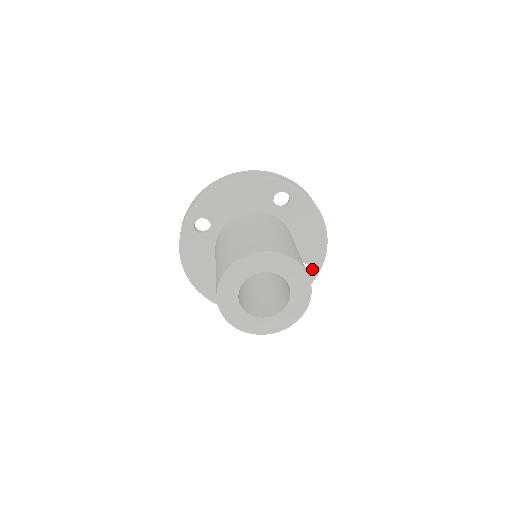
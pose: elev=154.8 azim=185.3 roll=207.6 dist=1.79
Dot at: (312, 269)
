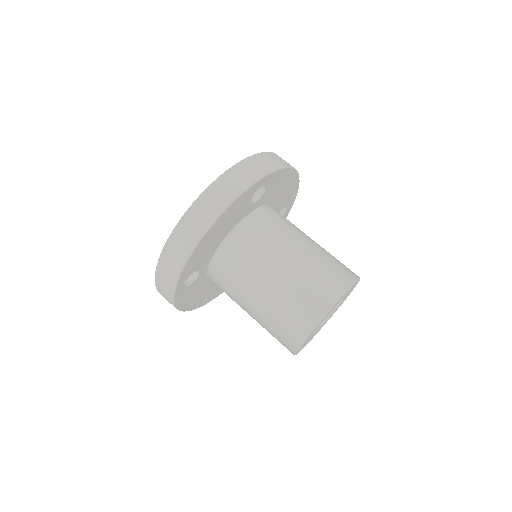
Dot at: (289, 206)
